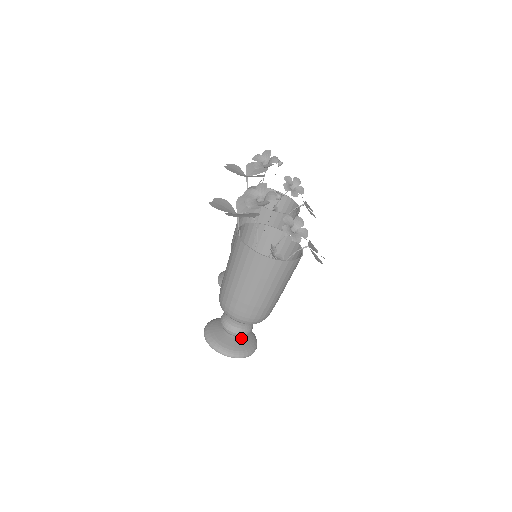
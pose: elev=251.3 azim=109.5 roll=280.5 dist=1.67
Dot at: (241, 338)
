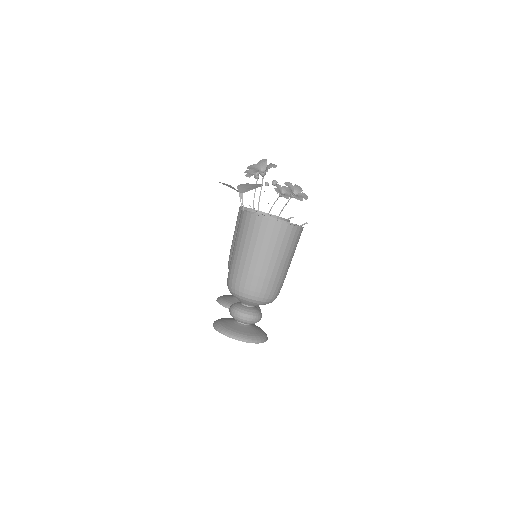
Dot at: (251, 327)
